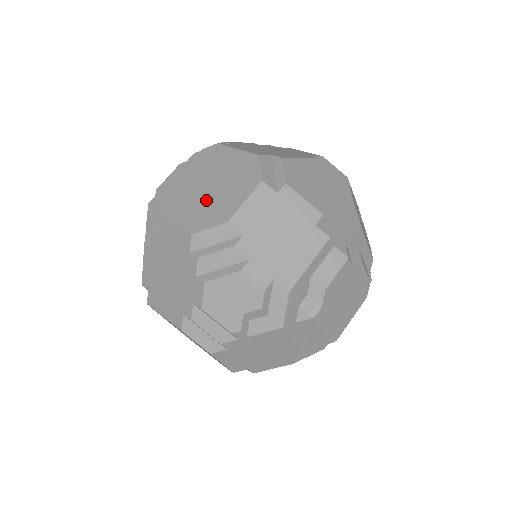
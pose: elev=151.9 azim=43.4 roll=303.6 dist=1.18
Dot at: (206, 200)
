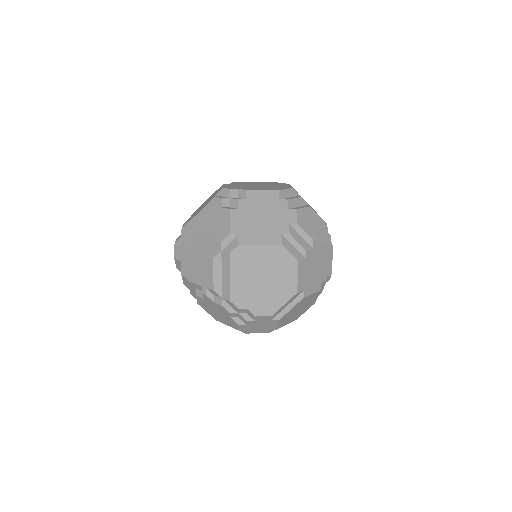
Dot at: (267, 187)
